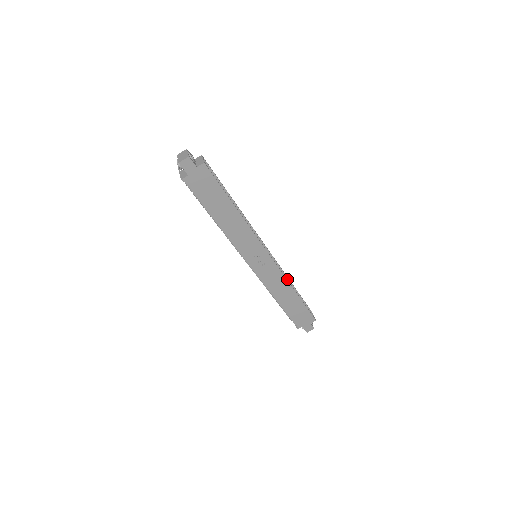
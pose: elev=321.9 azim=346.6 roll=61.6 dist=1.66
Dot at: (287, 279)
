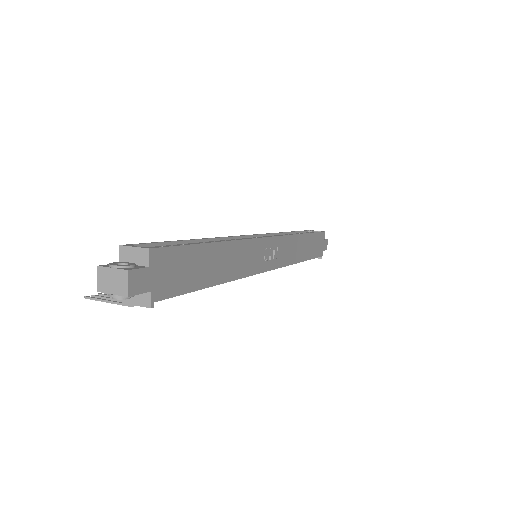
Dot at: occluded
